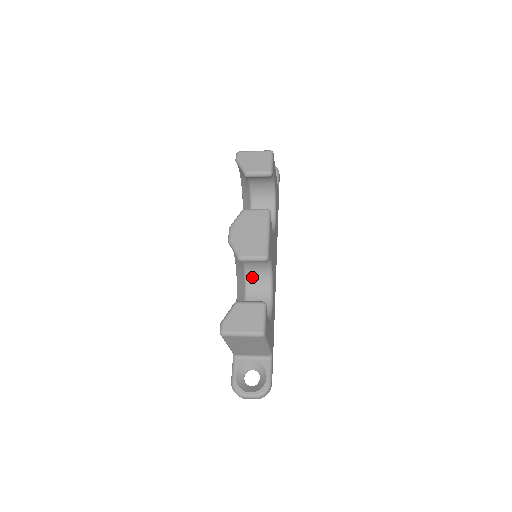
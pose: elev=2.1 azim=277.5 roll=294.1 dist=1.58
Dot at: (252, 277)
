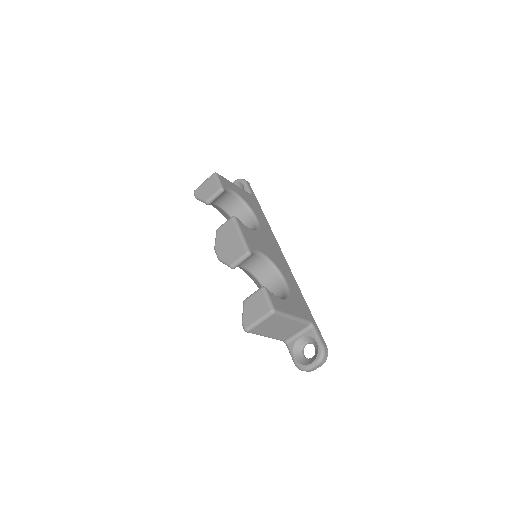
Dot at: (259, 274)
